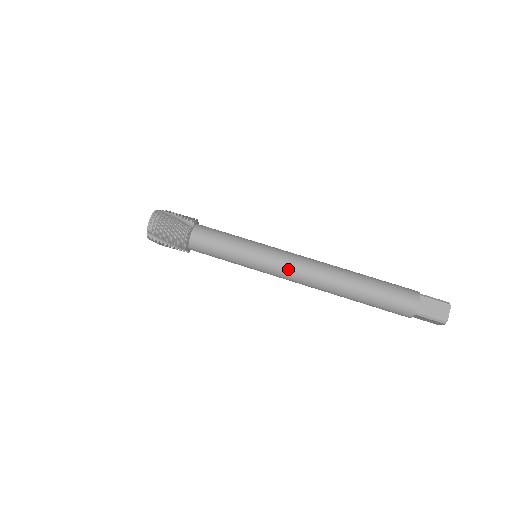
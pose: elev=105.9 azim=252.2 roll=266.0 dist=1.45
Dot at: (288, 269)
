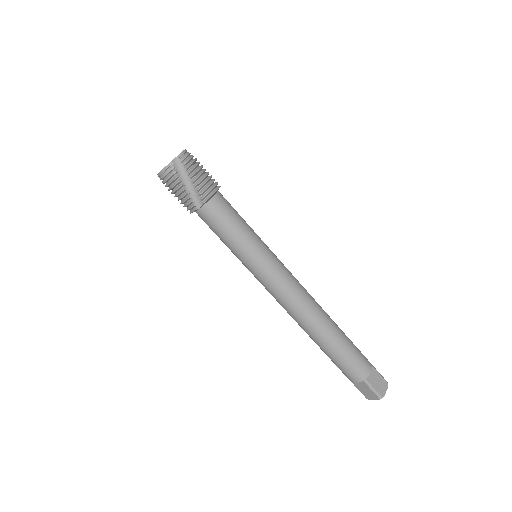
Dot at: (270, 293)
